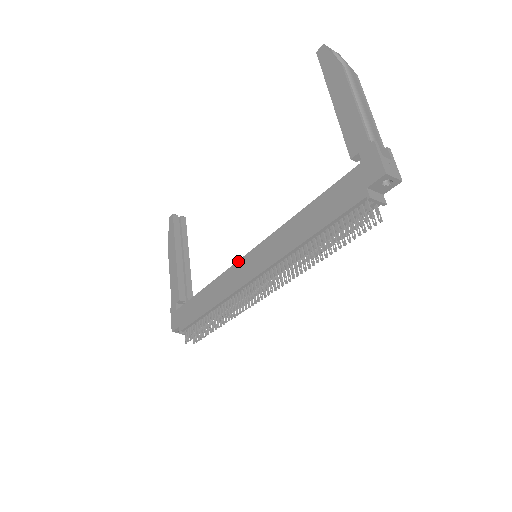
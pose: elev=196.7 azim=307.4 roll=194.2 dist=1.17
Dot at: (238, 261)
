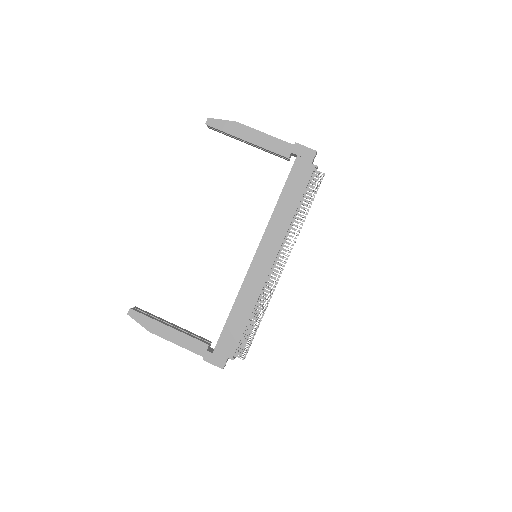
Dot at: (250, 267)
